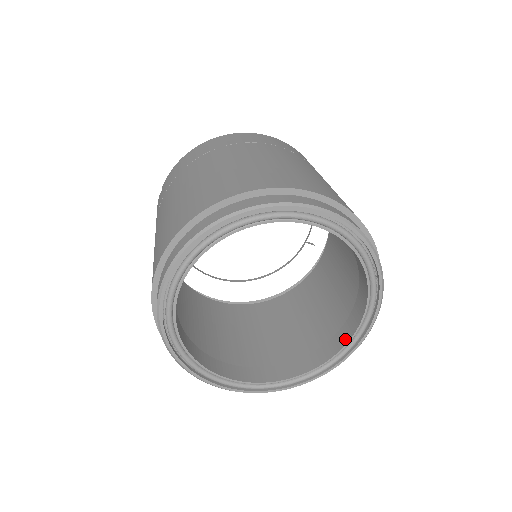
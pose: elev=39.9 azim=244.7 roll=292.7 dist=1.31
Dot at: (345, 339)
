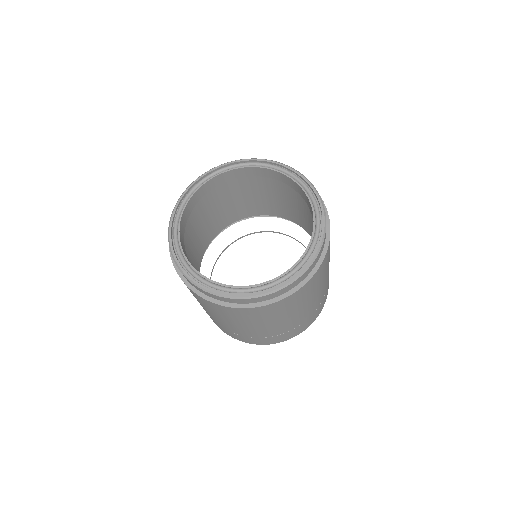
Dot at: occluded
